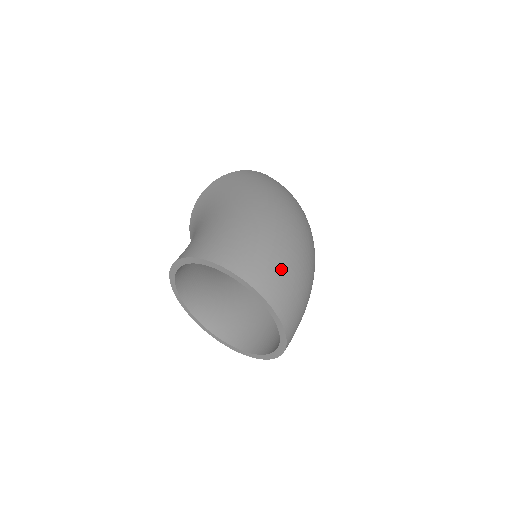
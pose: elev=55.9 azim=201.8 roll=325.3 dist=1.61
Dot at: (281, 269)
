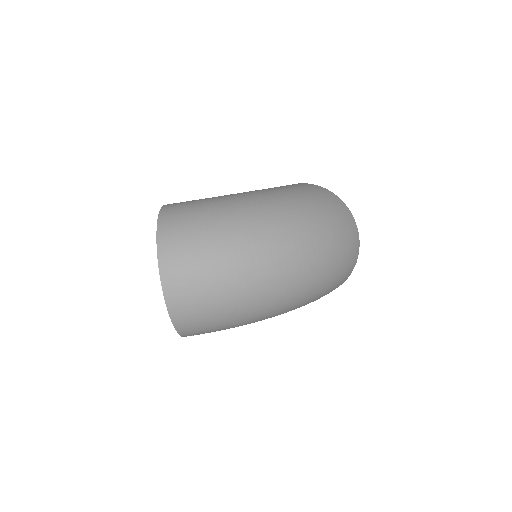
Dot at: (197, 244)
